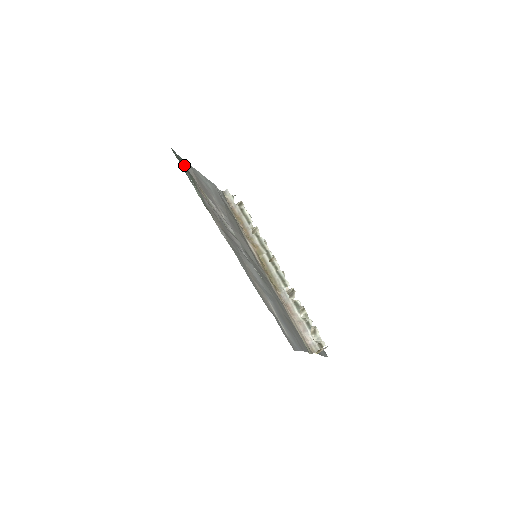
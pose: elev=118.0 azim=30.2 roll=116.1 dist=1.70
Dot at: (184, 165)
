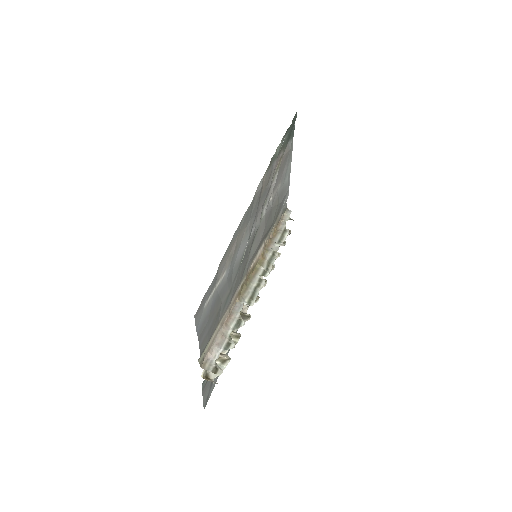
Dot at: (290, 135)
